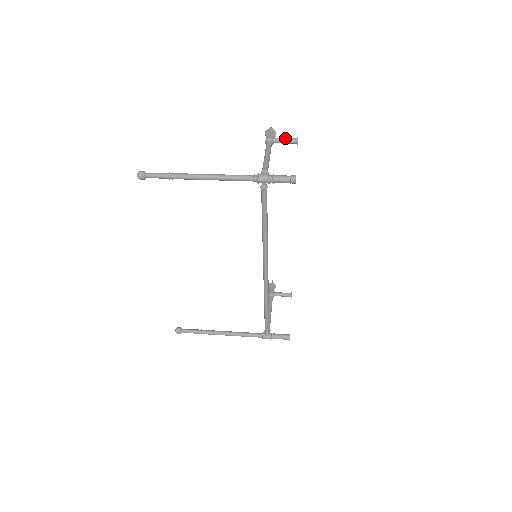
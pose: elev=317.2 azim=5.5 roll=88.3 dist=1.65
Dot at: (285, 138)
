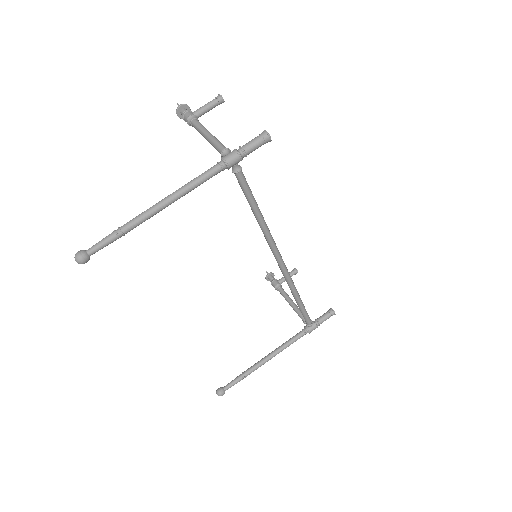
Dot at: (206, 104)
